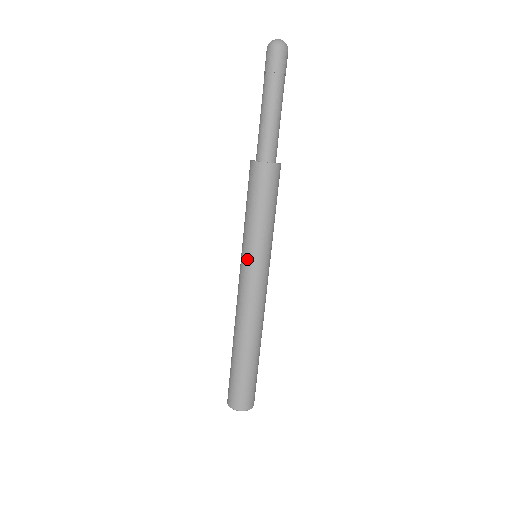
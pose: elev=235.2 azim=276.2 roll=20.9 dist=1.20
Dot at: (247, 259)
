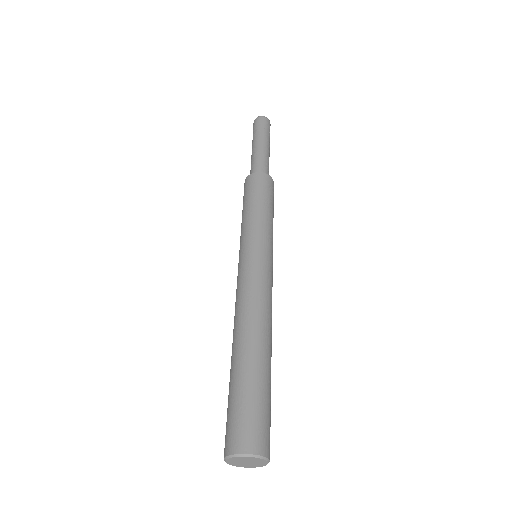
Dot at: (247, 247)
